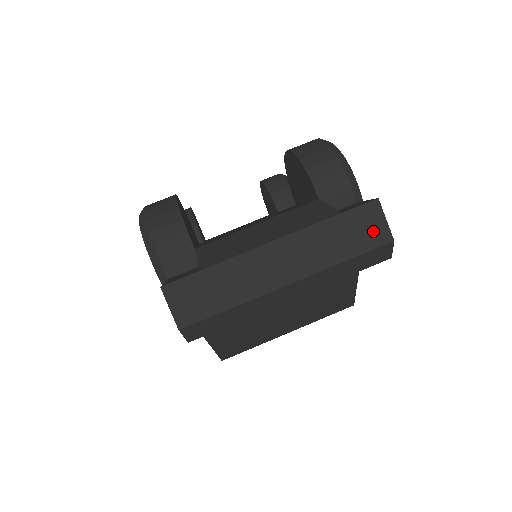
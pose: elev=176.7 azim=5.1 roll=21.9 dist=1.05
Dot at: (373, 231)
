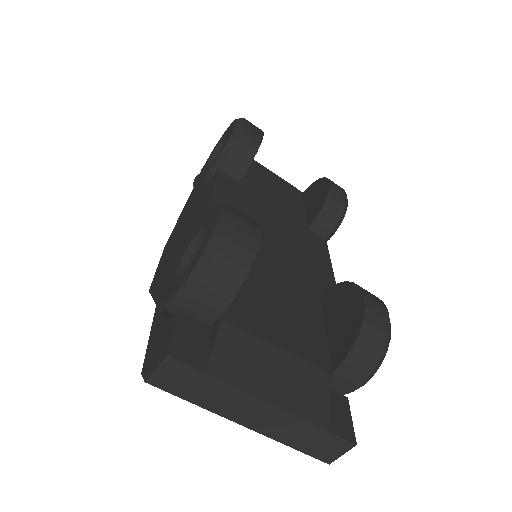
Dot at: (328, 452)
